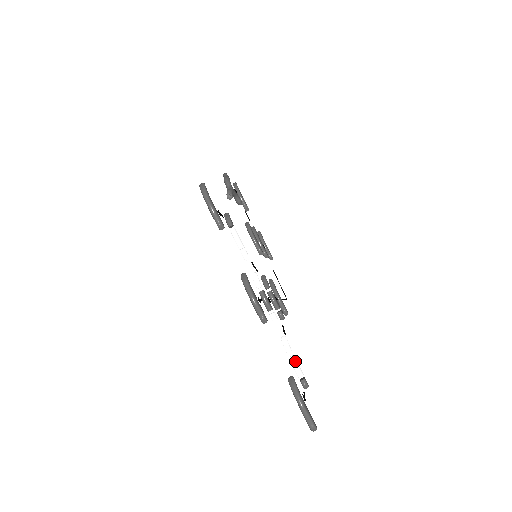
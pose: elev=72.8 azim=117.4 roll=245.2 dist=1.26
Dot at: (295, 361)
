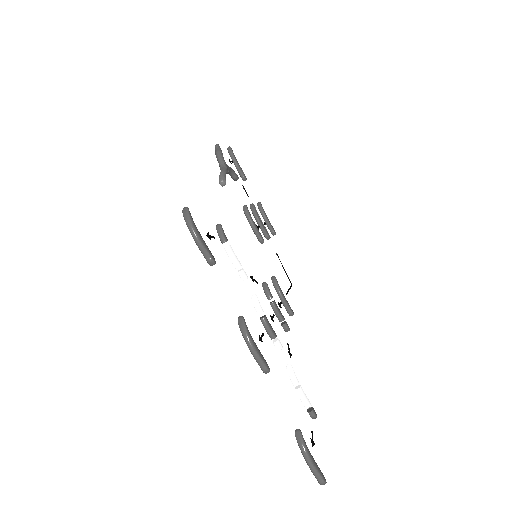
Dot at: (302, 393)
